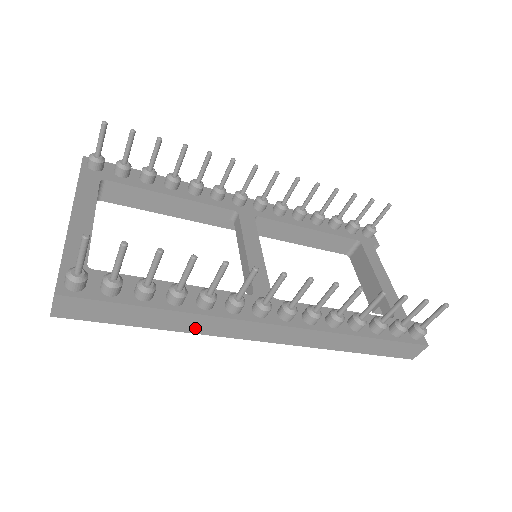
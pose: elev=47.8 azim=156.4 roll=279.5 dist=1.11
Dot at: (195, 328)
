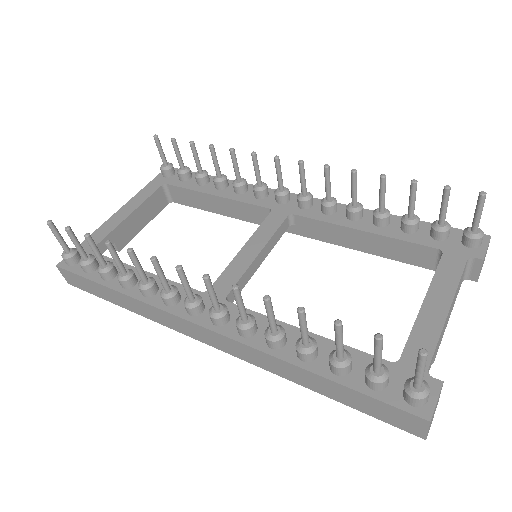
Dot at: (146, 314)
